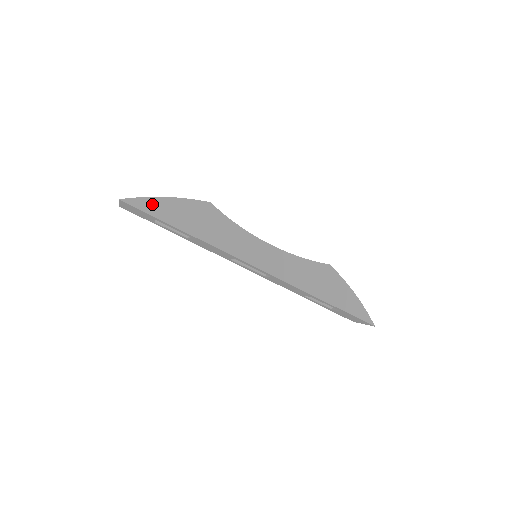
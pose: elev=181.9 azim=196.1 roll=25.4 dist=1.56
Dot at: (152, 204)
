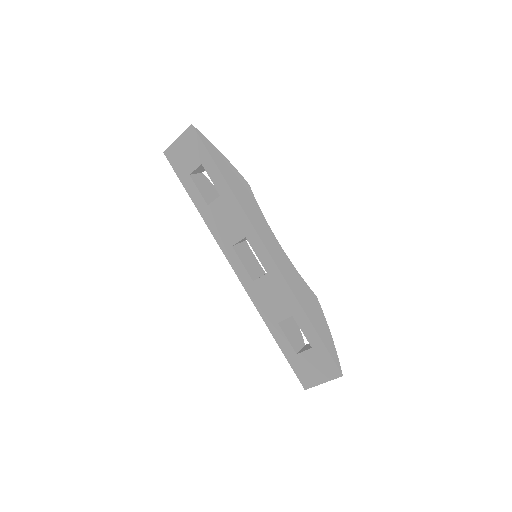
Dot at: (212, 148)
